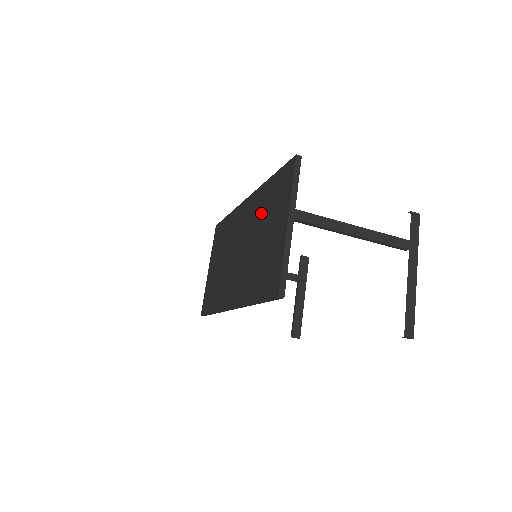
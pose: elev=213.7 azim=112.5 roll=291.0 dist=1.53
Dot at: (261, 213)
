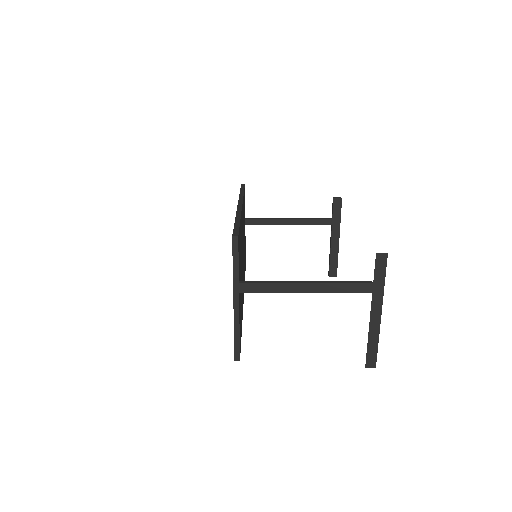
Dot at: occluded
